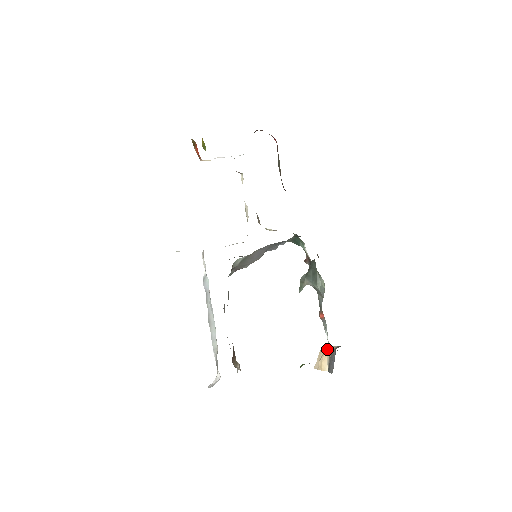
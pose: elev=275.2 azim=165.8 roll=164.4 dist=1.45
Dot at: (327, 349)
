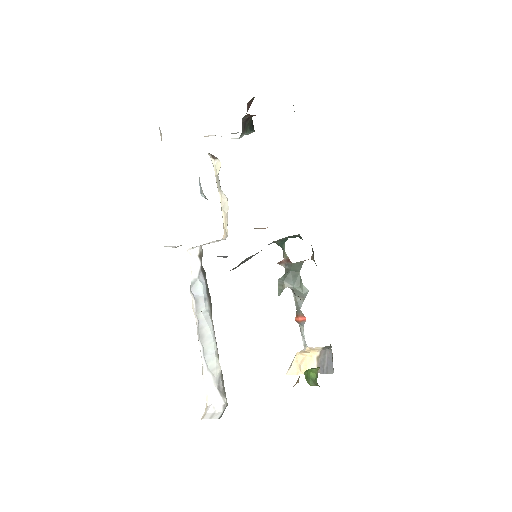
Dot at: (310, 352)
